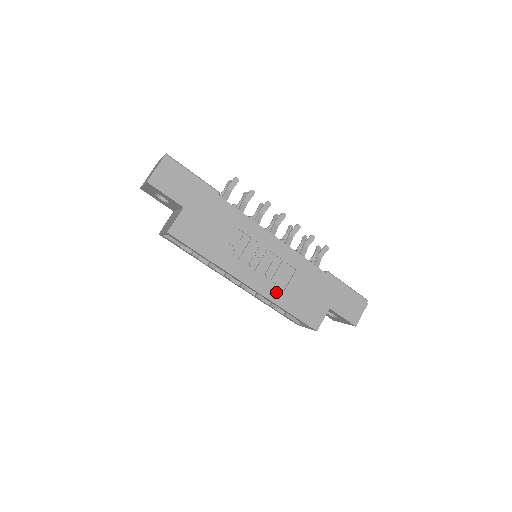
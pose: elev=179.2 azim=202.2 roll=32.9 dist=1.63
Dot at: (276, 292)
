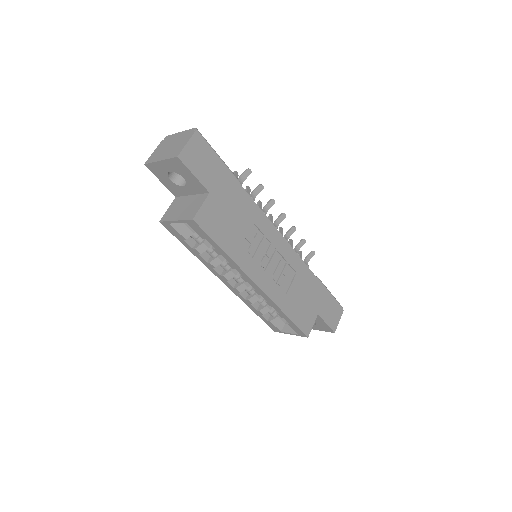
Dot at: (280, 295)
